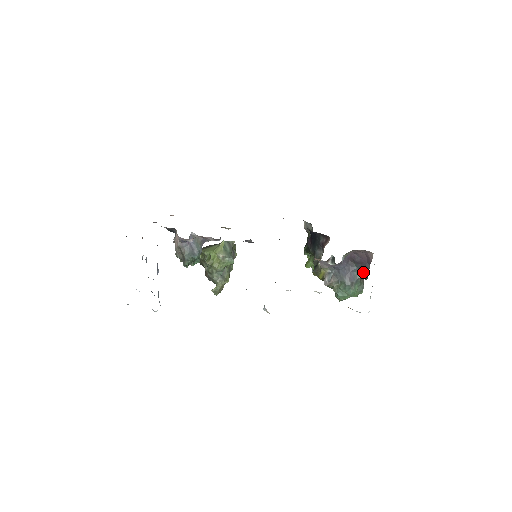
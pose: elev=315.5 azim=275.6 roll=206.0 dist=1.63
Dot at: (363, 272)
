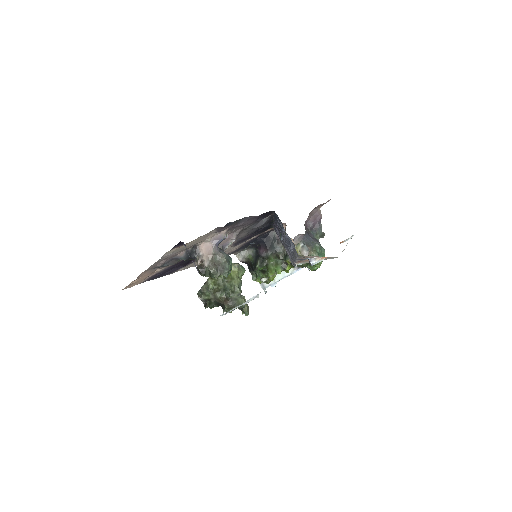
Dot at: (318, 234)
